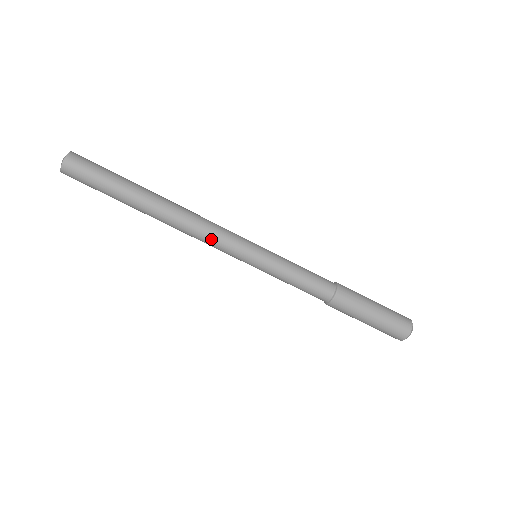
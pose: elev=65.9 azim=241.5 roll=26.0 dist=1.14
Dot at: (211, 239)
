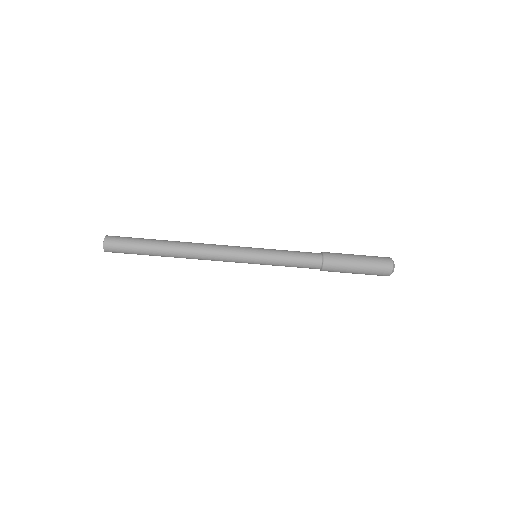
Dot at: occluded
